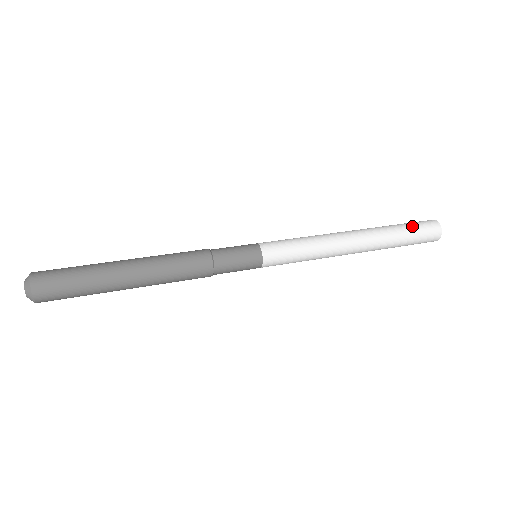
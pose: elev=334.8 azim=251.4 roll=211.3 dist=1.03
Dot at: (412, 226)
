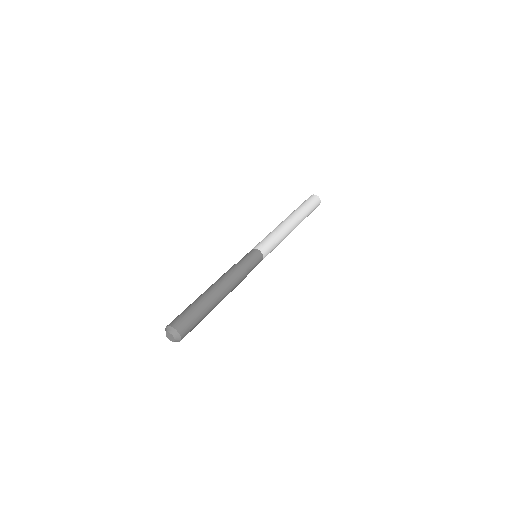
Dot at: (309, 203)
